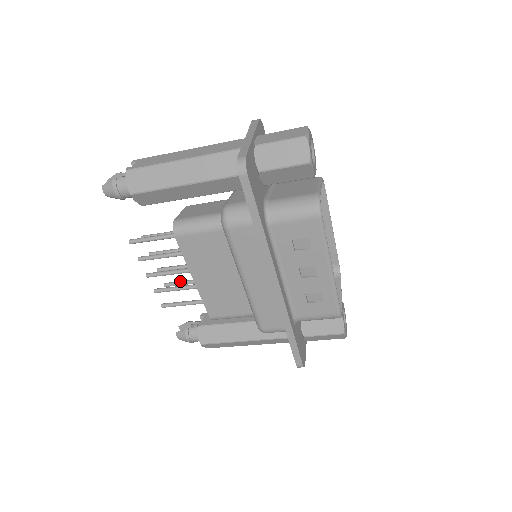
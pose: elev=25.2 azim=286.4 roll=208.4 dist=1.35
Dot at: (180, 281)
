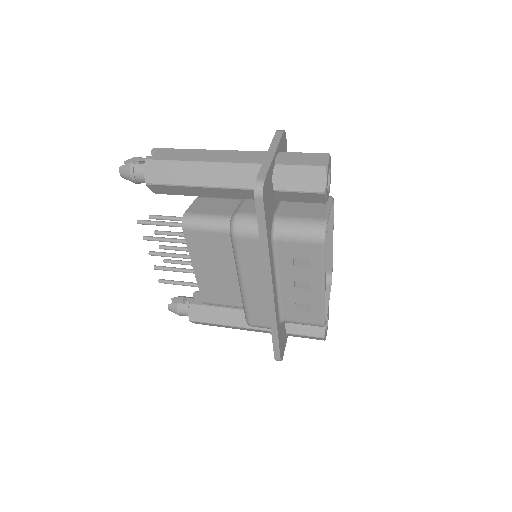
Dot at: (179, 260)
